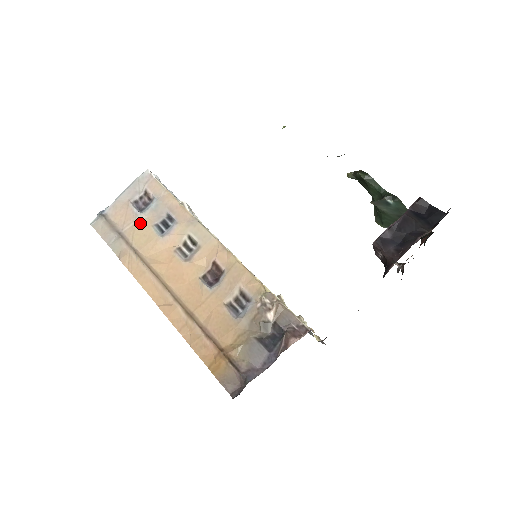
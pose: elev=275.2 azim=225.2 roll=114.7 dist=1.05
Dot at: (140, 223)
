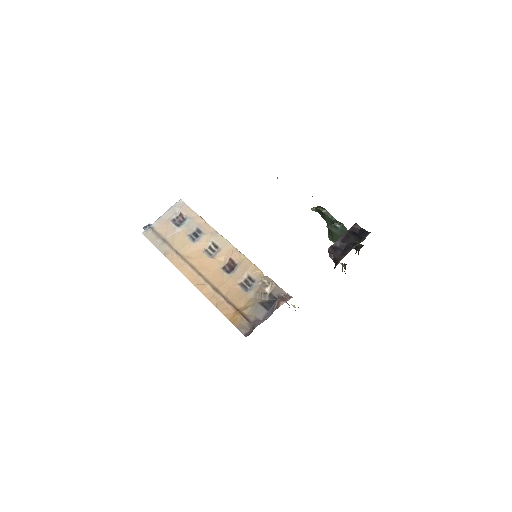
Dot at: (178, 234)
